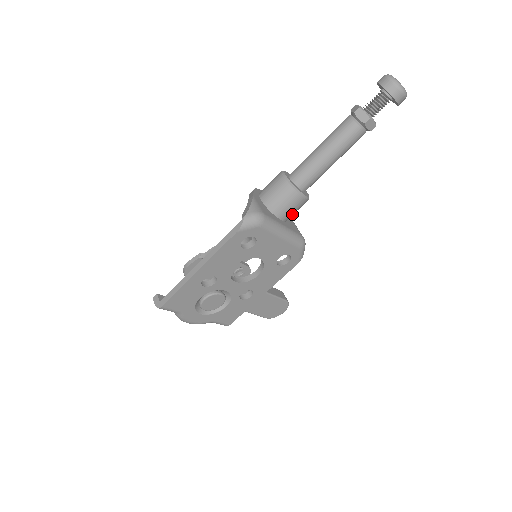
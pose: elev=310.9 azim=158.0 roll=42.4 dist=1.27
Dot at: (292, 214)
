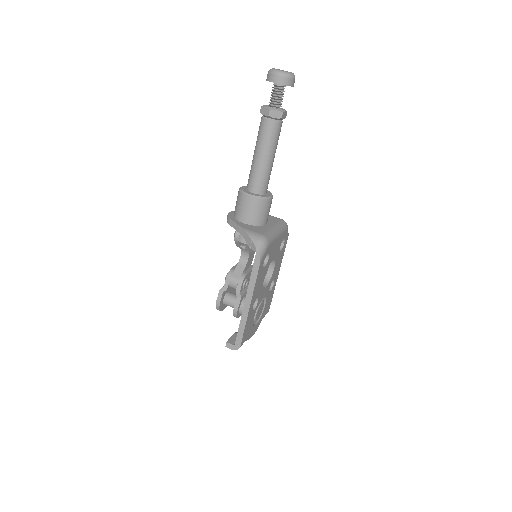
Dot at: occluded
